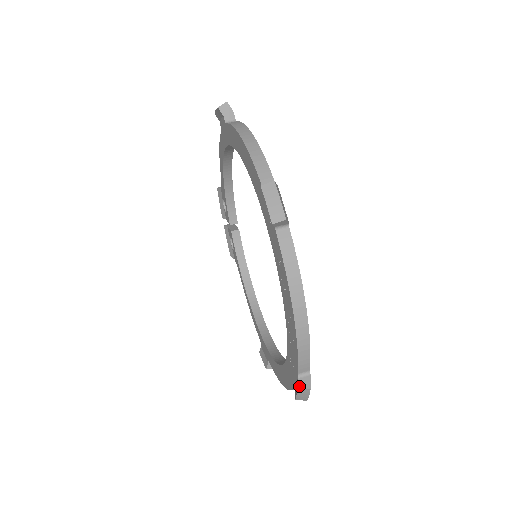
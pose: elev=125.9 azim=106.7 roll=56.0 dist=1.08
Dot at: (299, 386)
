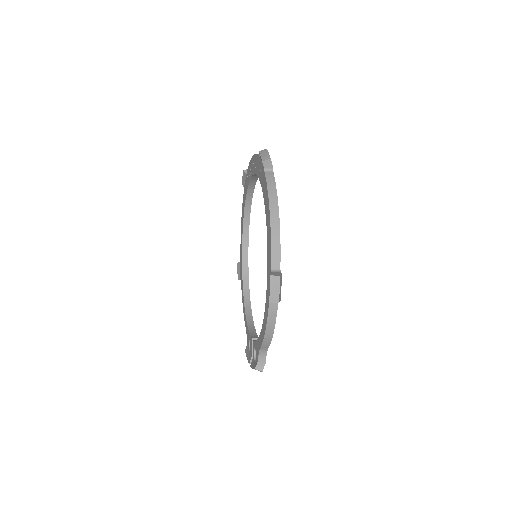
Dot at: (260, 152)
